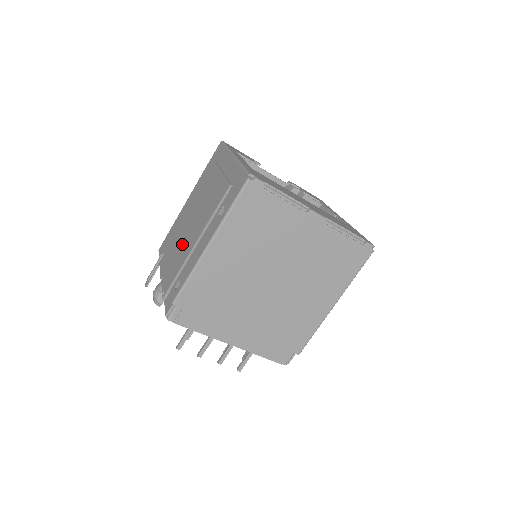
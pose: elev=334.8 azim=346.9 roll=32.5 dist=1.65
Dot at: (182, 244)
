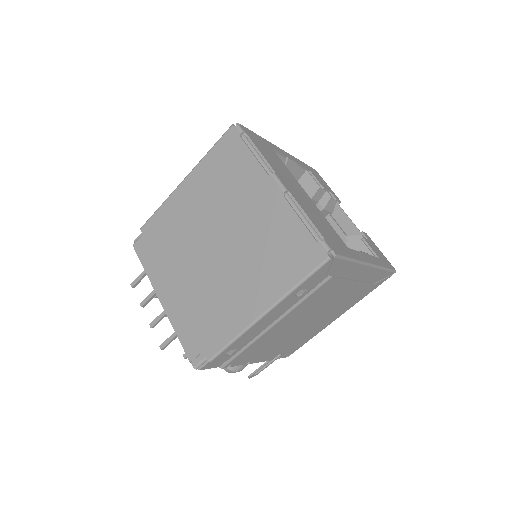
Dot at: occluded
